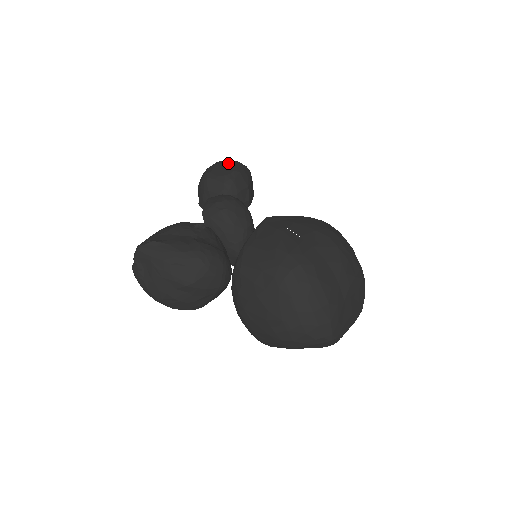
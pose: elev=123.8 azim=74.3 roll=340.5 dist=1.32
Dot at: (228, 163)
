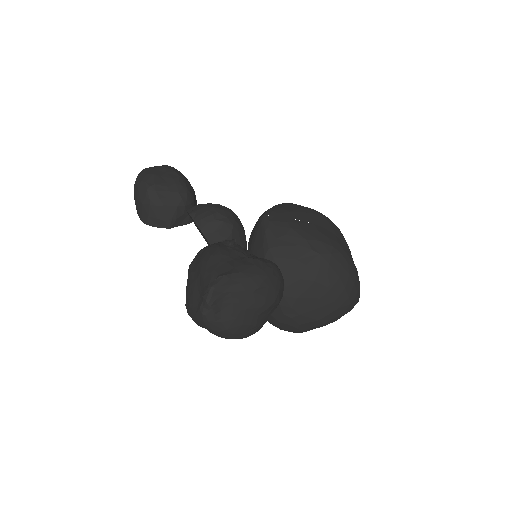
Dot at: (163, 169)
